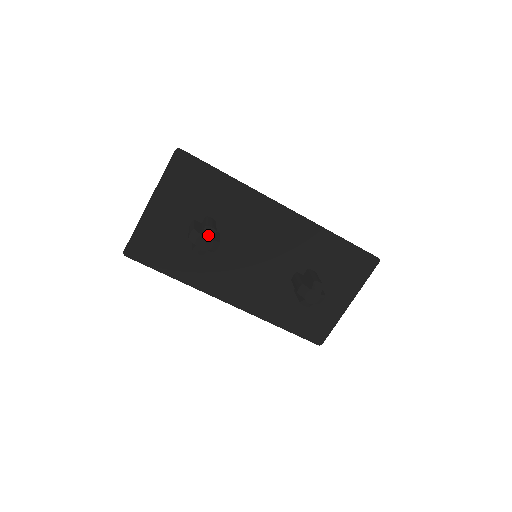
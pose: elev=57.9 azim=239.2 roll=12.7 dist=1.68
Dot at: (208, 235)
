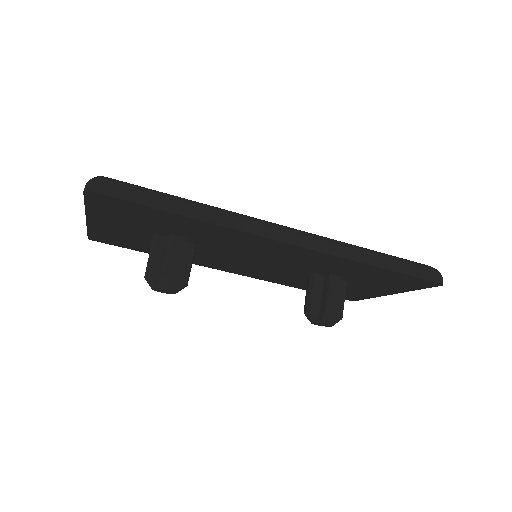
Dot at: (165, 289)
